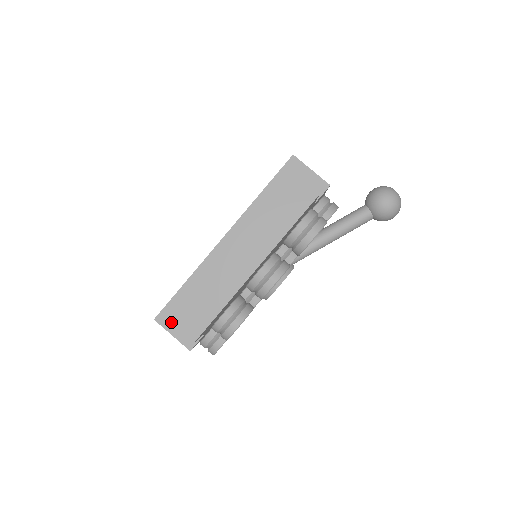
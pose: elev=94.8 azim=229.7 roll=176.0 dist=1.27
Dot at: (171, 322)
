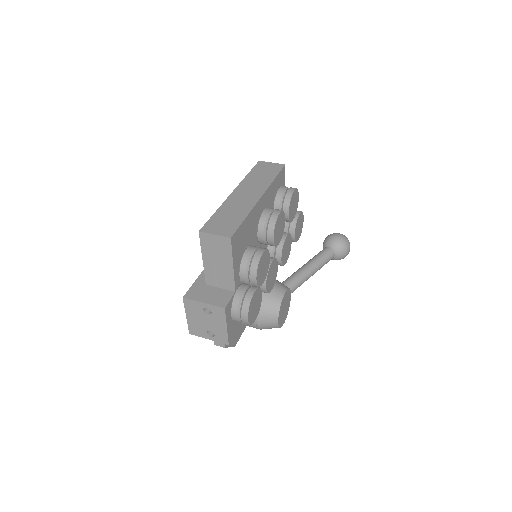
Dot at: (206, 233)
